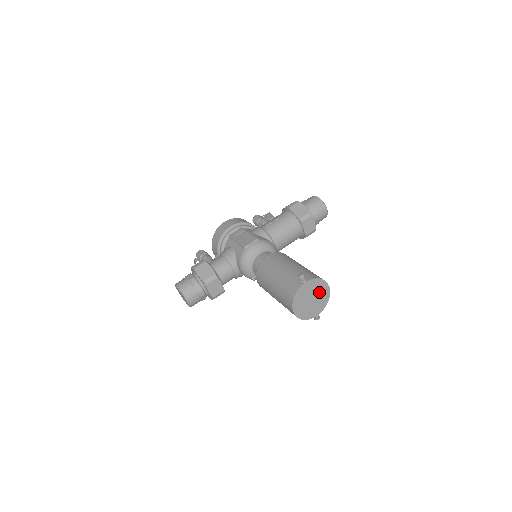
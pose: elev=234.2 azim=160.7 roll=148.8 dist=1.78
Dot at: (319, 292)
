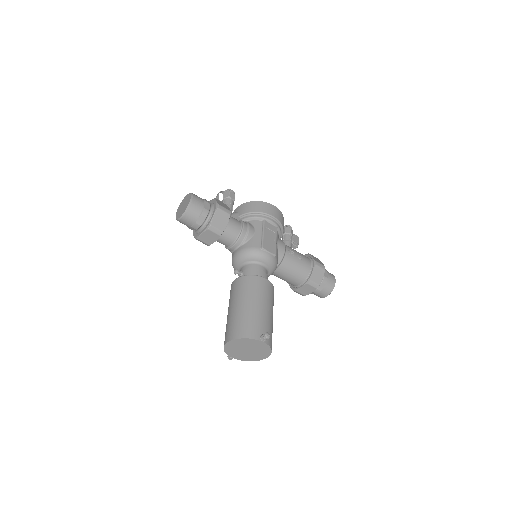
Dot at: (258, 353)
